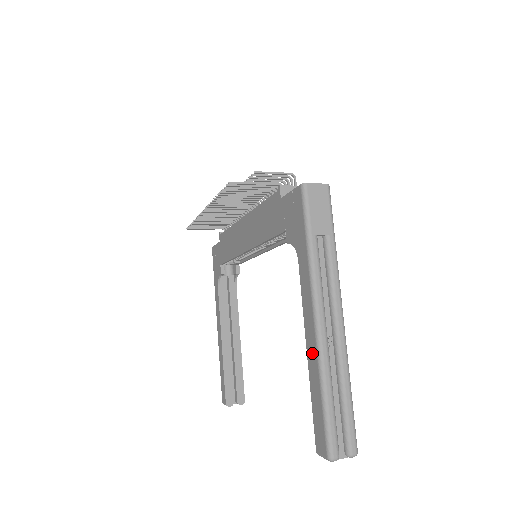
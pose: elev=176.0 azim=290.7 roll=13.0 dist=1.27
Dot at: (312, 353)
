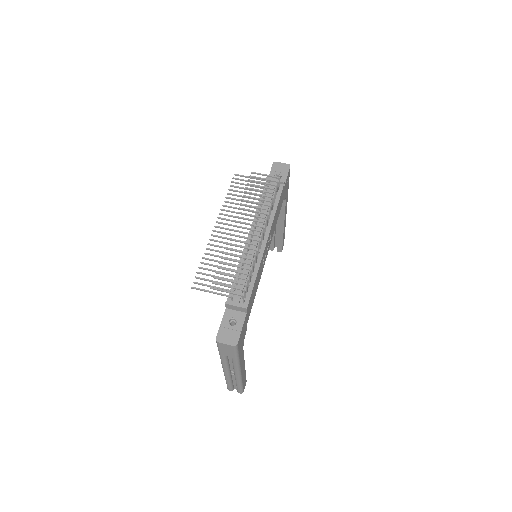
Dot at: occluded
